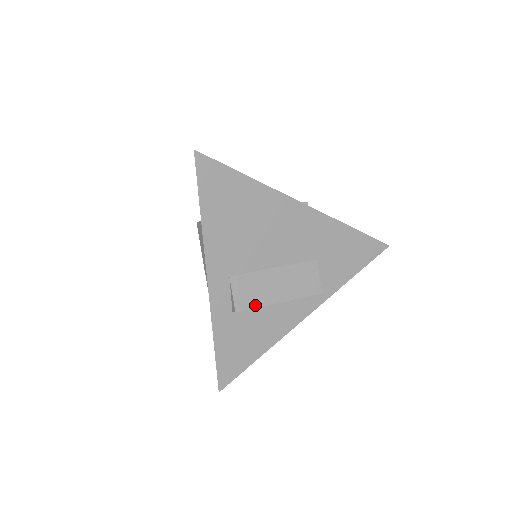
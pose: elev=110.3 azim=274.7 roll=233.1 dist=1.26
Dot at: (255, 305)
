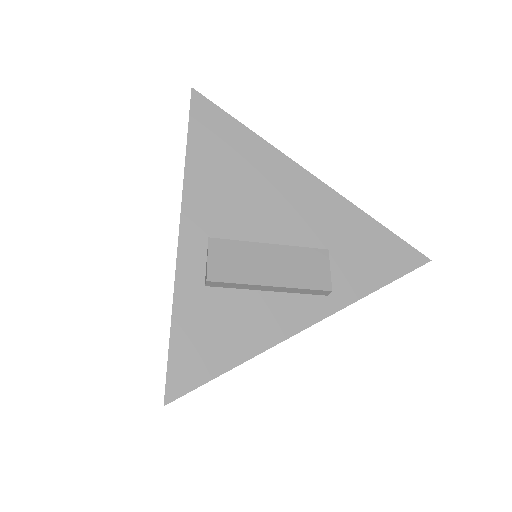
Dot at: (235, 280)
